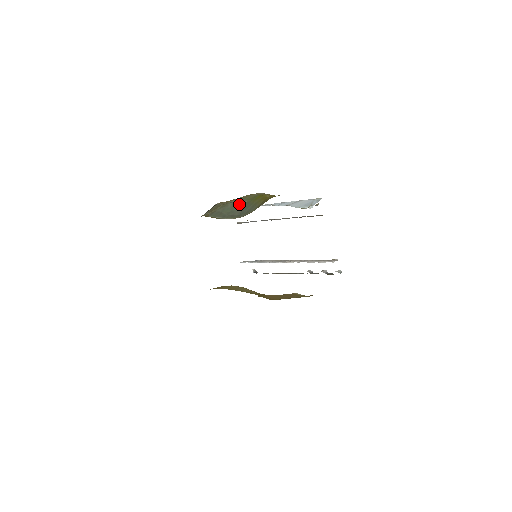
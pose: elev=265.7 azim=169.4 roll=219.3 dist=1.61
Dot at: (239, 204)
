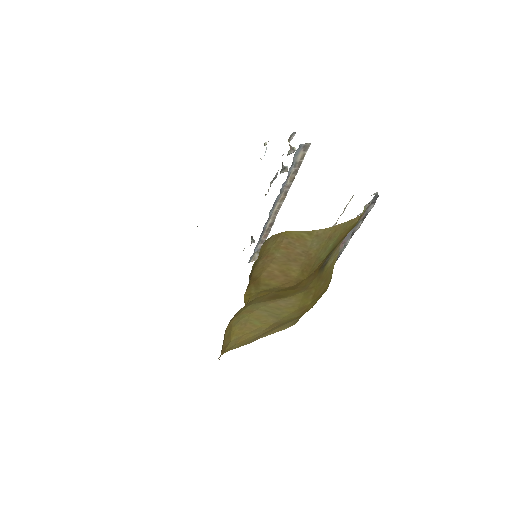
Dot at: occluded
